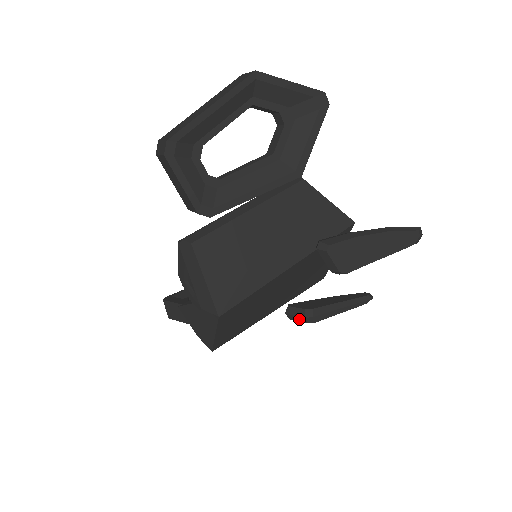
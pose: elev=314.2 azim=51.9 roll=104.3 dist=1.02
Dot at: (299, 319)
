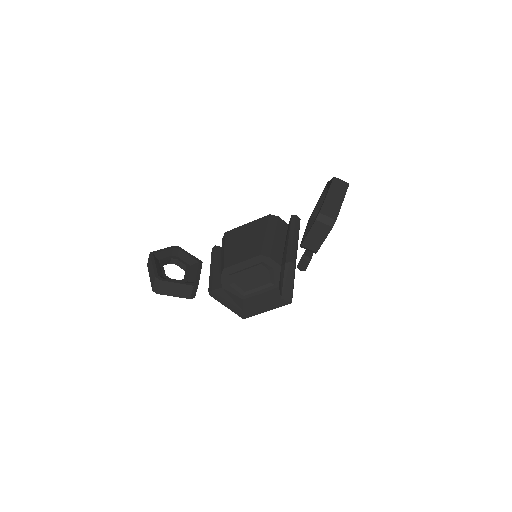
Dot at: occluded
